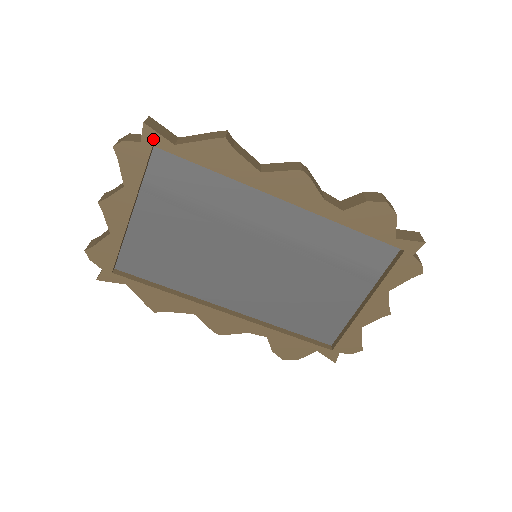
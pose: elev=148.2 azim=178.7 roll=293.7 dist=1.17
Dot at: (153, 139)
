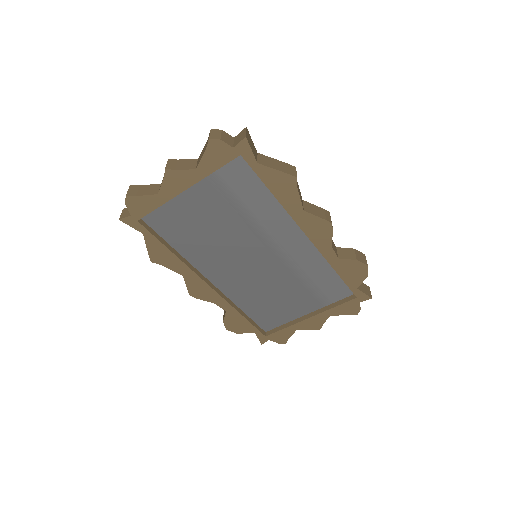
Dot at: (244, 151)
